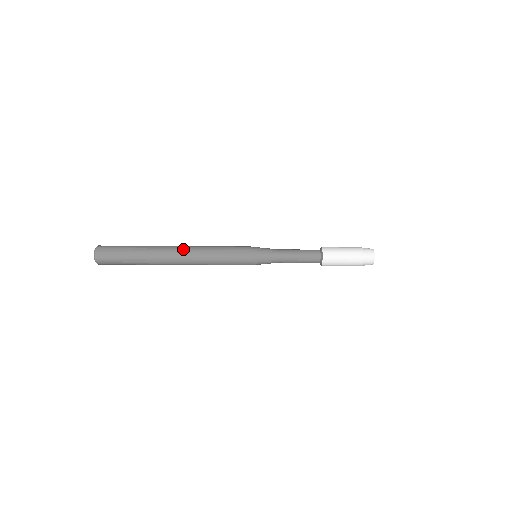
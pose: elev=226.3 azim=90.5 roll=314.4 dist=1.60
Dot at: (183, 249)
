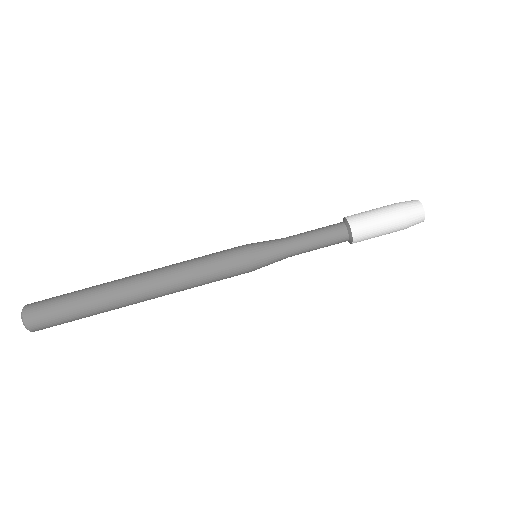
Dot at: occluded
